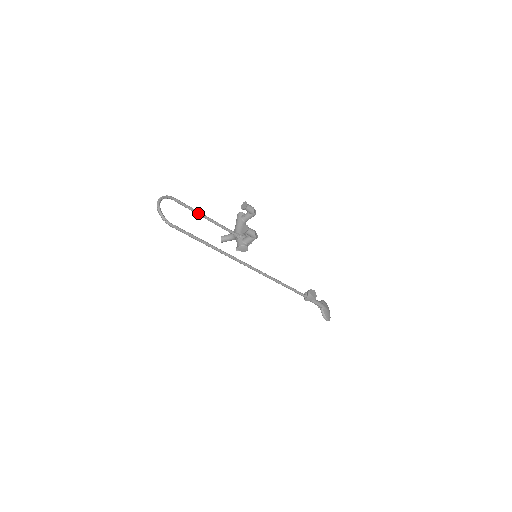
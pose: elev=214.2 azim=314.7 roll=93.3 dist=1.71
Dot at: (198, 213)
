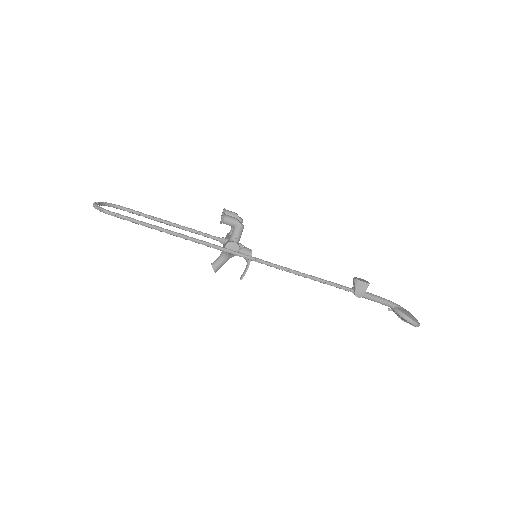
Dot at: (158, 219)
